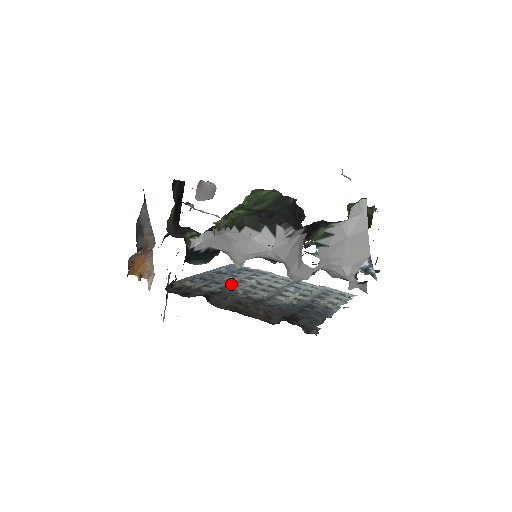
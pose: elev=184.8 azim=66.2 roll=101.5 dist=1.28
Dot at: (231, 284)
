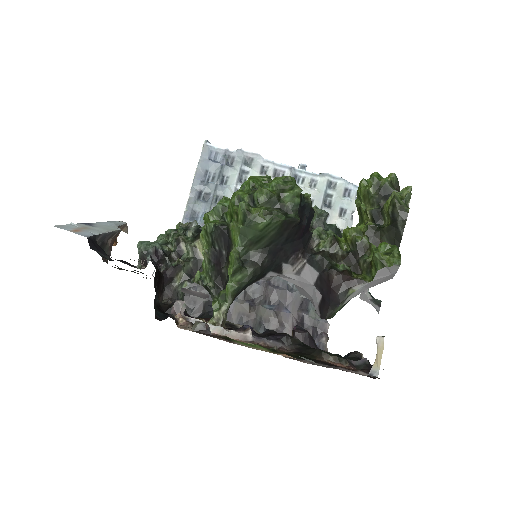
Dot at: occluded
